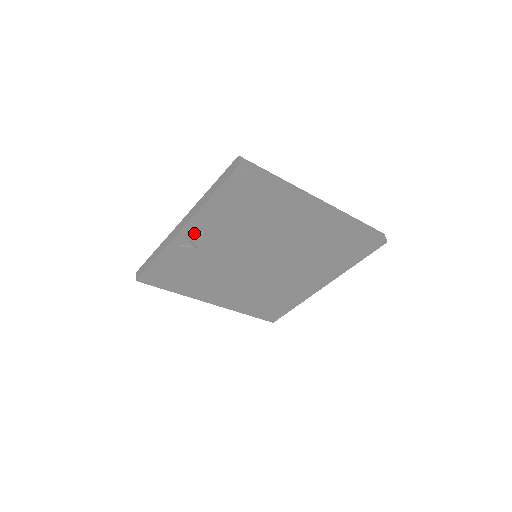
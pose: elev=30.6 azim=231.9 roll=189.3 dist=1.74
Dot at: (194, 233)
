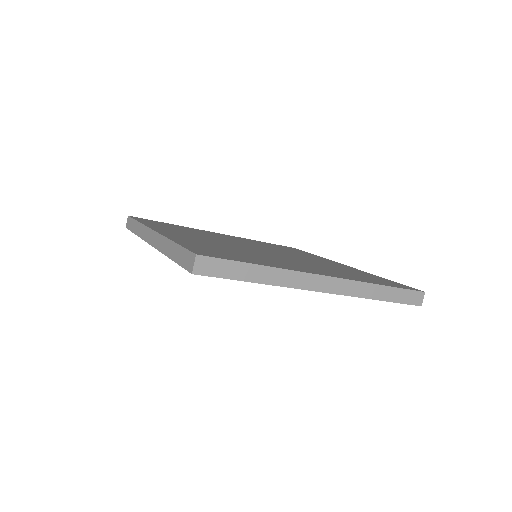
Dot at: occluded
